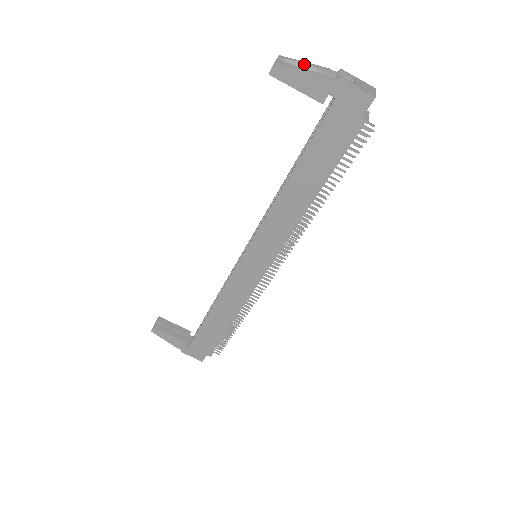
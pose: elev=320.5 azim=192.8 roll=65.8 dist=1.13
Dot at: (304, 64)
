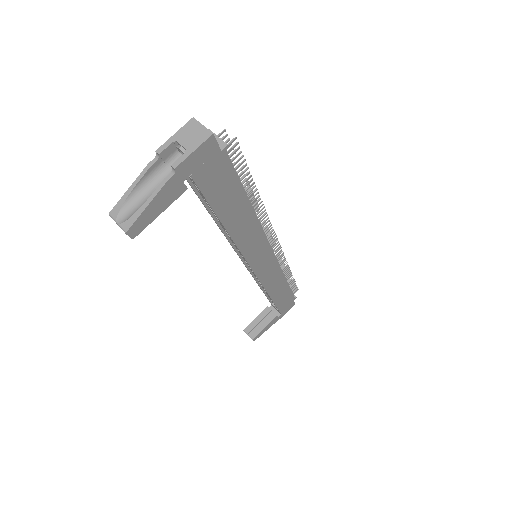
Dot at: (132, 192)
